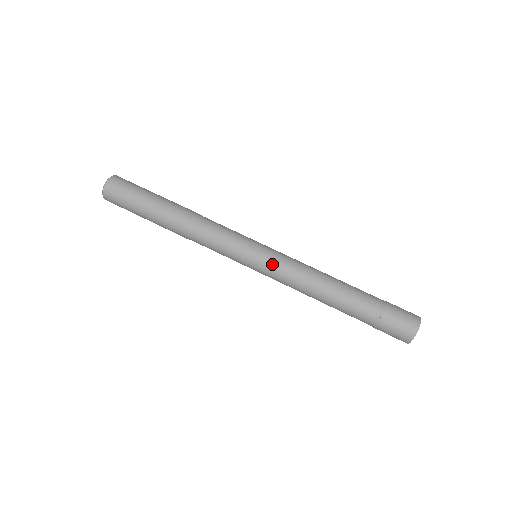
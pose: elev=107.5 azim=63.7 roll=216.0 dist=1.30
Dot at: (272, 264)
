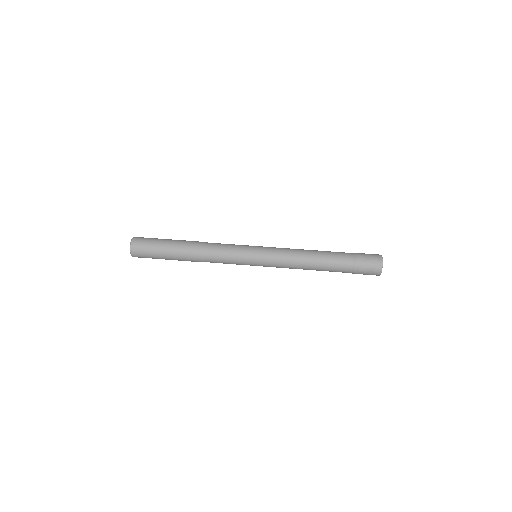
Dot at: (270, 250)
